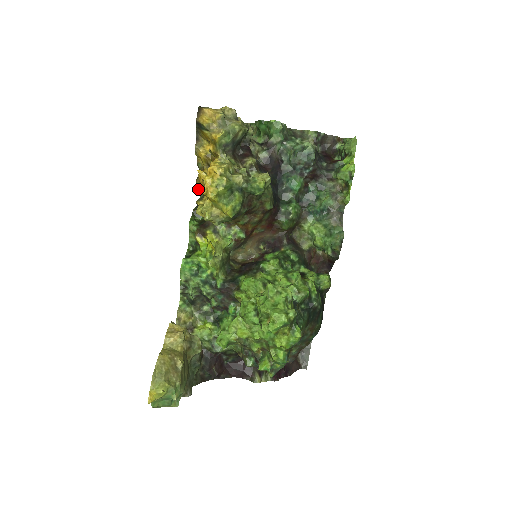
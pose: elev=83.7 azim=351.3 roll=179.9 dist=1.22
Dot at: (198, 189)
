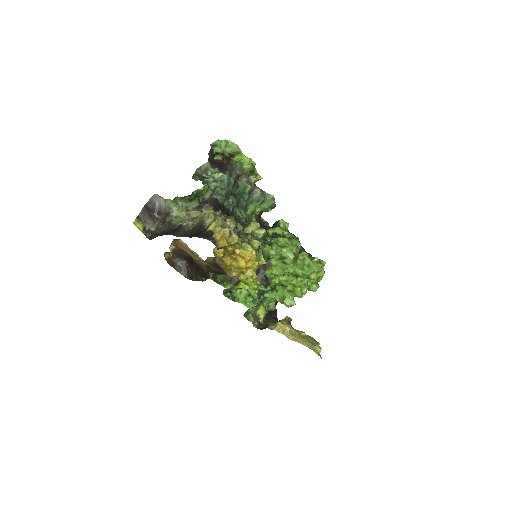
Dot at: occluded
